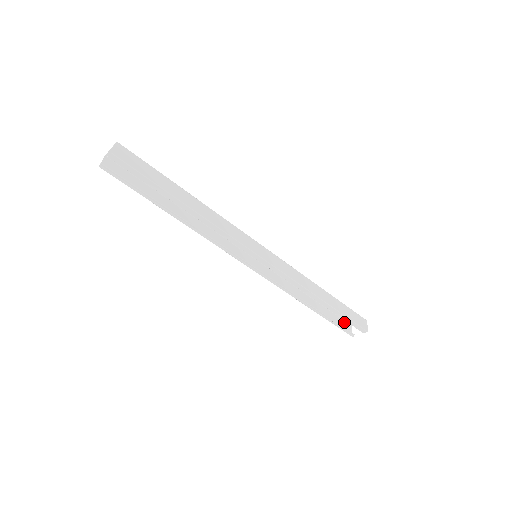
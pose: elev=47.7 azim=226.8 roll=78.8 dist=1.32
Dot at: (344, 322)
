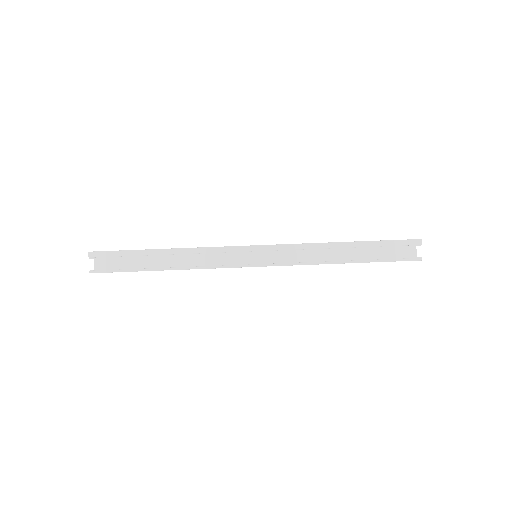
Dot at: occluded
